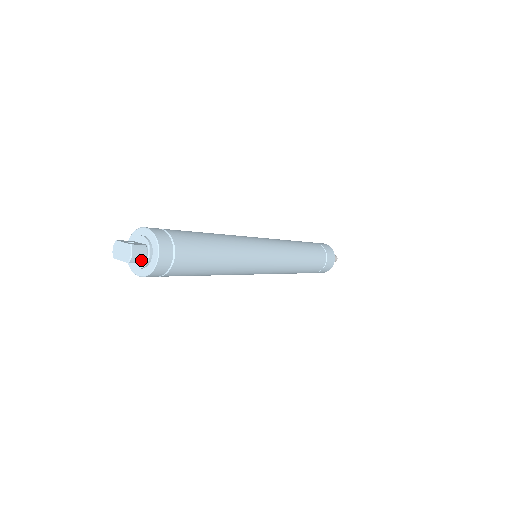
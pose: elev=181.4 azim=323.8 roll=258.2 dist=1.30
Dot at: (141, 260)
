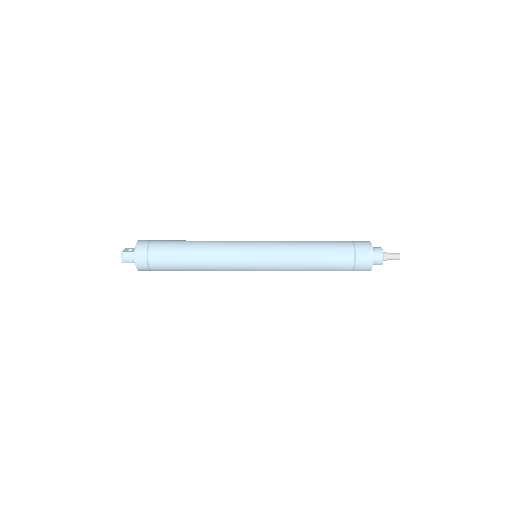
Dot at: (130, 261)
